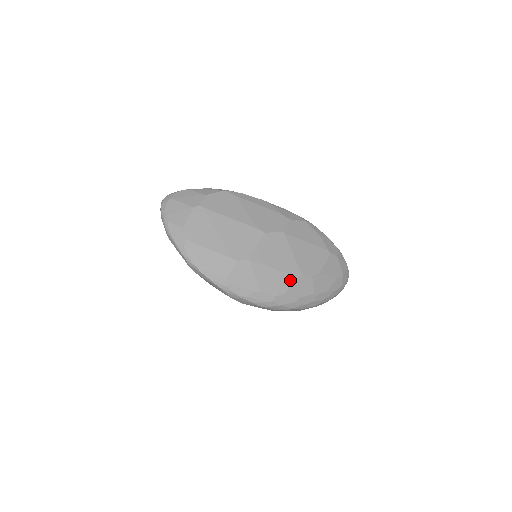
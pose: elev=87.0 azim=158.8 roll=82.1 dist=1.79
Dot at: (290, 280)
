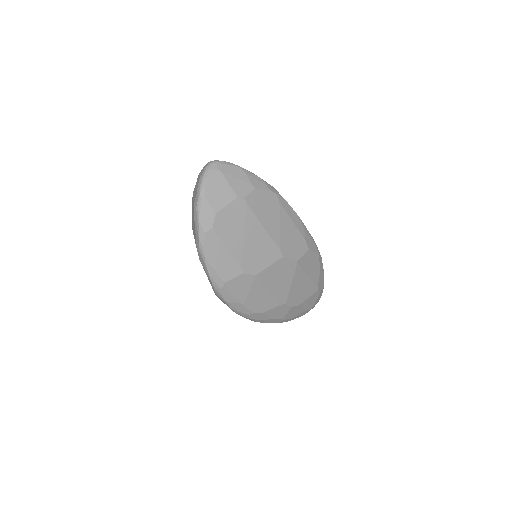
Dot at: (274, 305)
